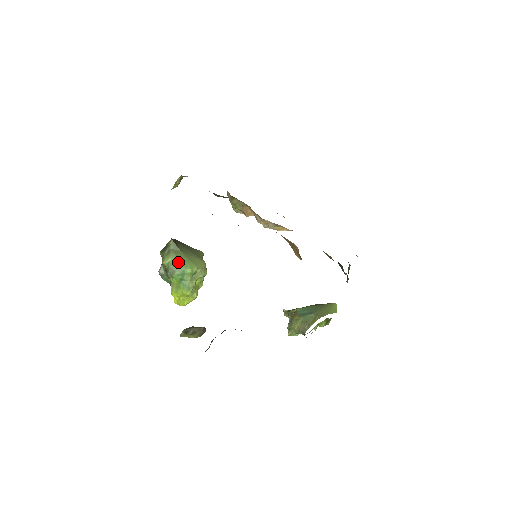
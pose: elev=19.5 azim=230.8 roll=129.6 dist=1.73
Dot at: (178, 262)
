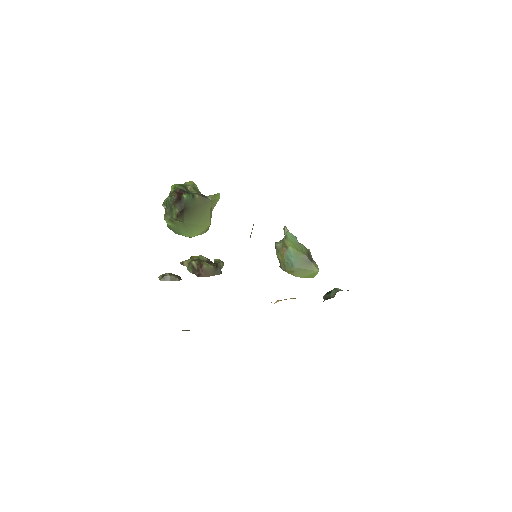
Dot at: (178, 230)
